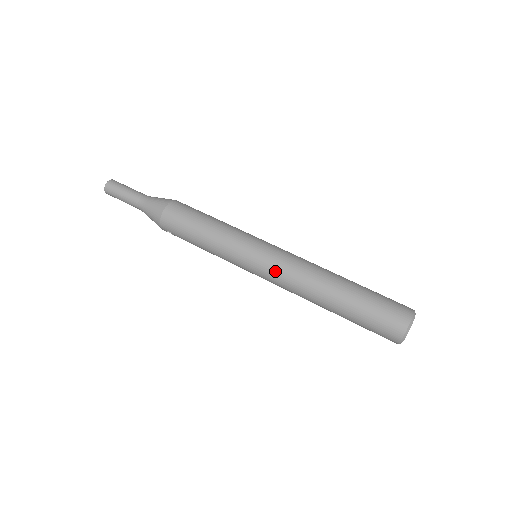
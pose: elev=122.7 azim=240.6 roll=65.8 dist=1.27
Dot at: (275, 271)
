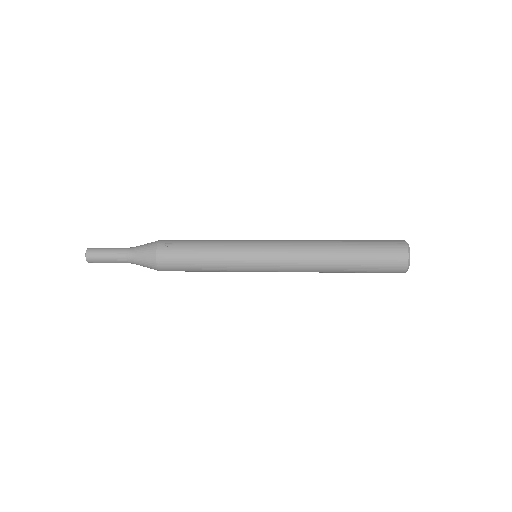
Dot at: occluded
